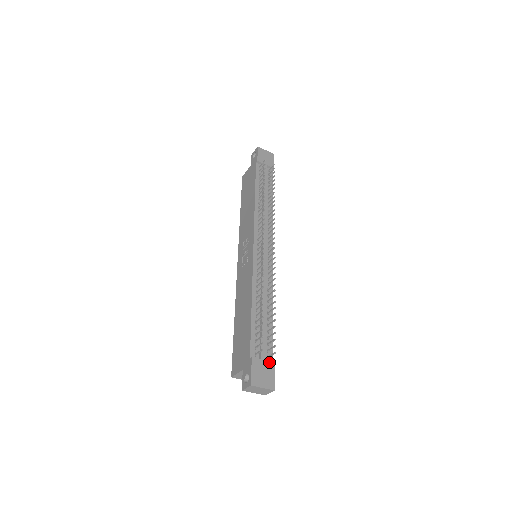
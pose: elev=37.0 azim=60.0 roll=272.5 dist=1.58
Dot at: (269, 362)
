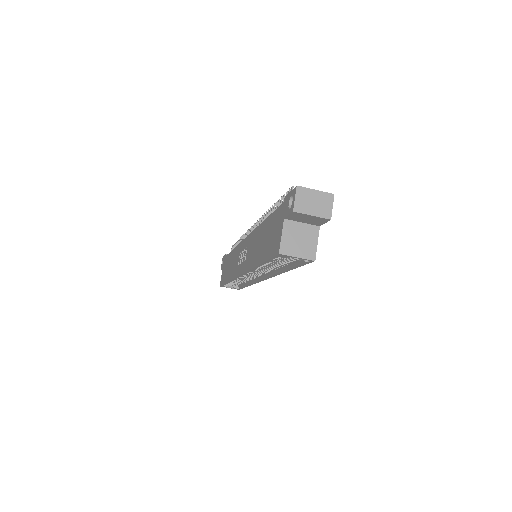
Dot at: occluded
